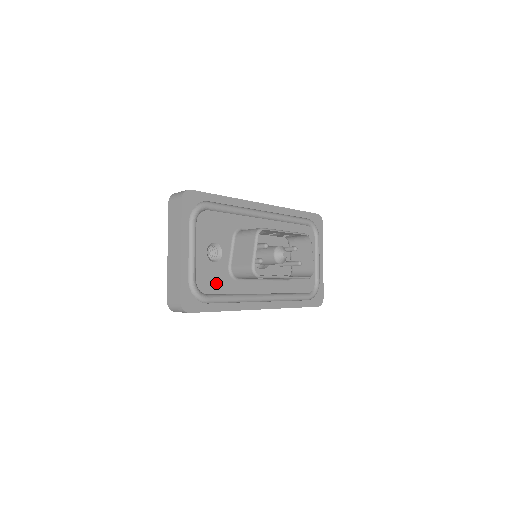
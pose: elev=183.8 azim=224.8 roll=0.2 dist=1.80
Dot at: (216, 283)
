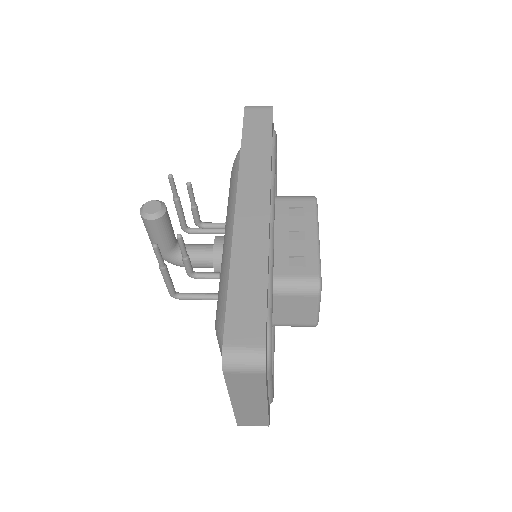
Dot at: occluded
